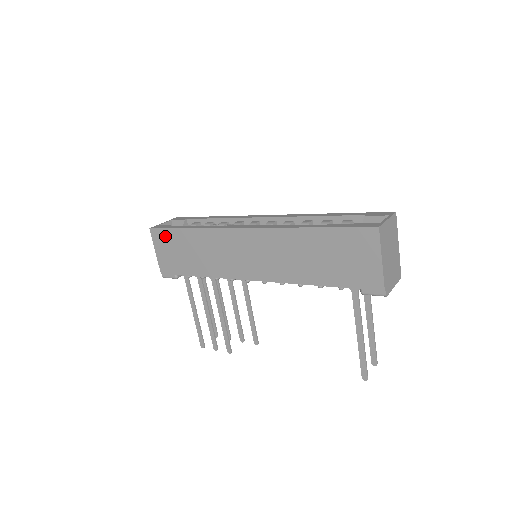
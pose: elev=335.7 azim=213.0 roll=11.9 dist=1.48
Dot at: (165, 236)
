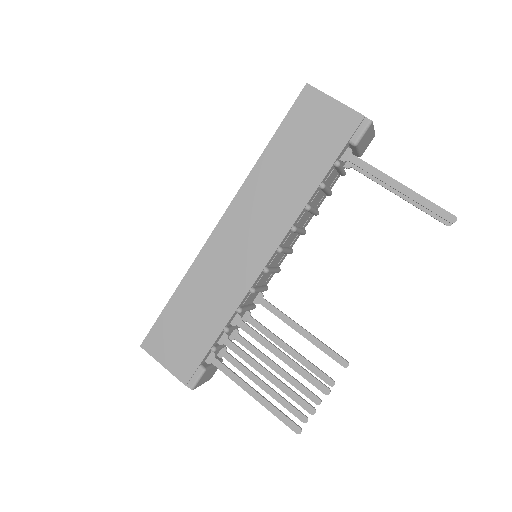
Dot at: (160, 332)
